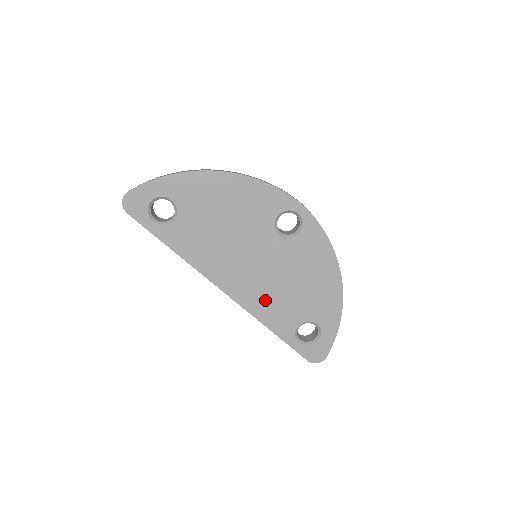
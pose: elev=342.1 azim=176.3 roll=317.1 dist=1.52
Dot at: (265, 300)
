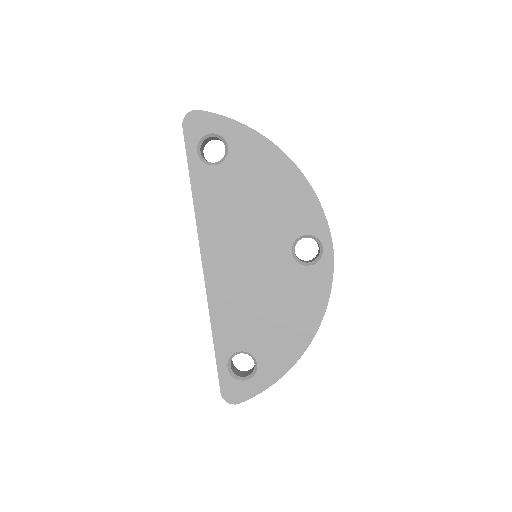
Dot at: (231, 301)
